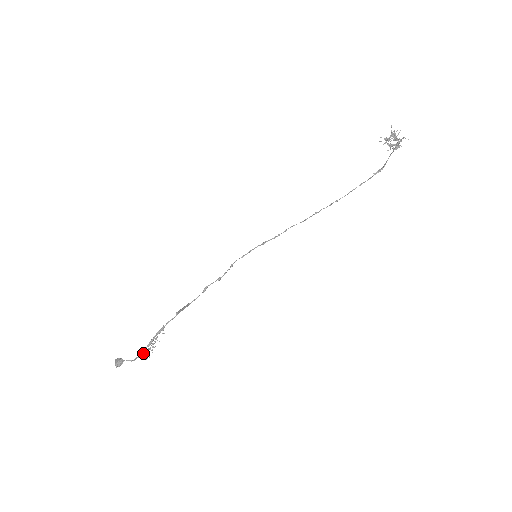
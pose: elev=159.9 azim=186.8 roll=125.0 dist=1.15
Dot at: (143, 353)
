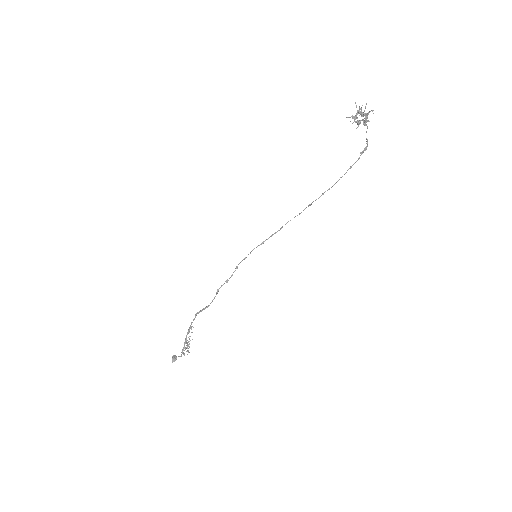
Dot at: (183, 350)
